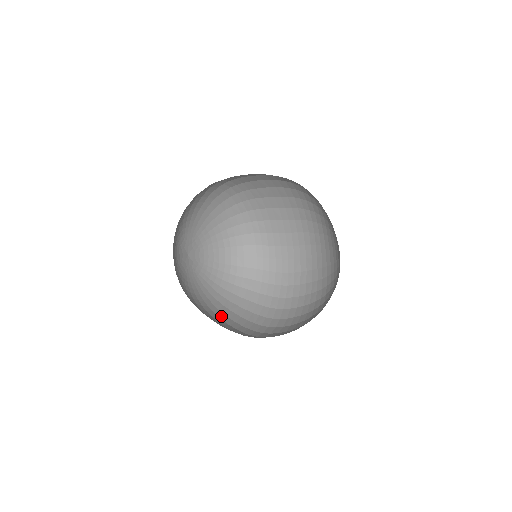
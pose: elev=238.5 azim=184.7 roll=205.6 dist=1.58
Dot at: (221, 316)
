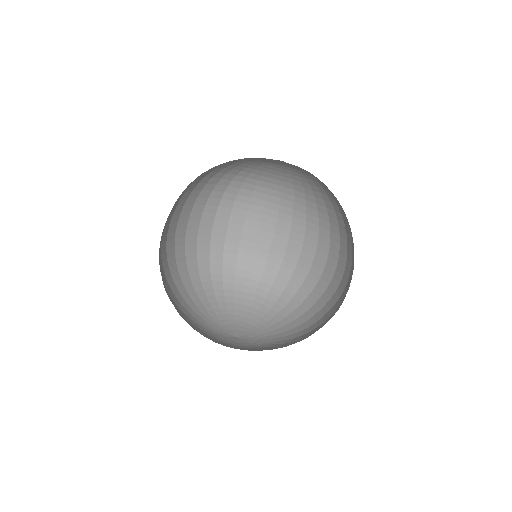
Dot at: occluded
